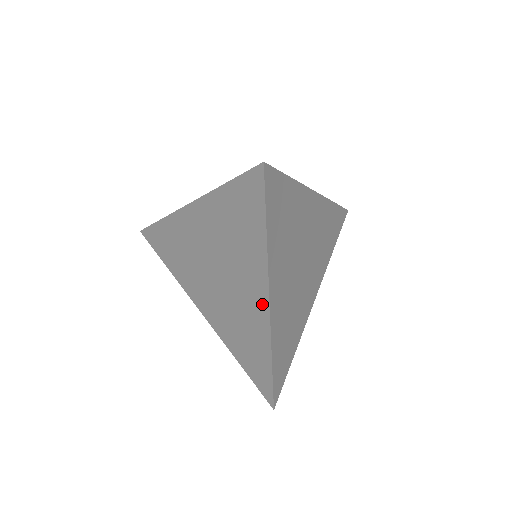
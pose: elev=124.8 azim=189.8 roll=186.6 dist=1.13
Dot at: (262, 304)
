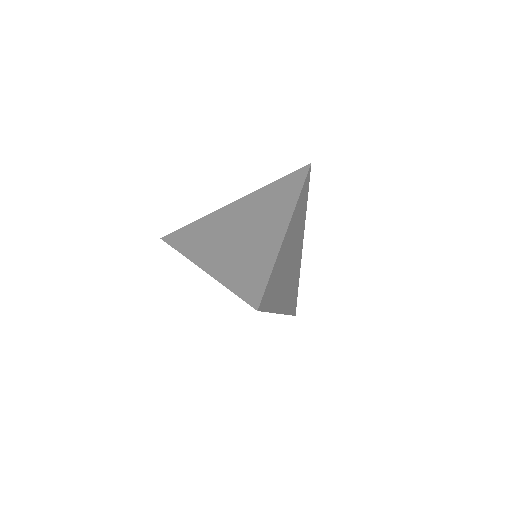
Dot at: occluded
